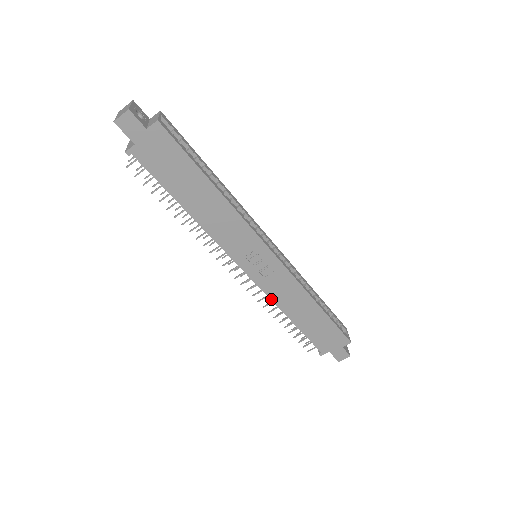
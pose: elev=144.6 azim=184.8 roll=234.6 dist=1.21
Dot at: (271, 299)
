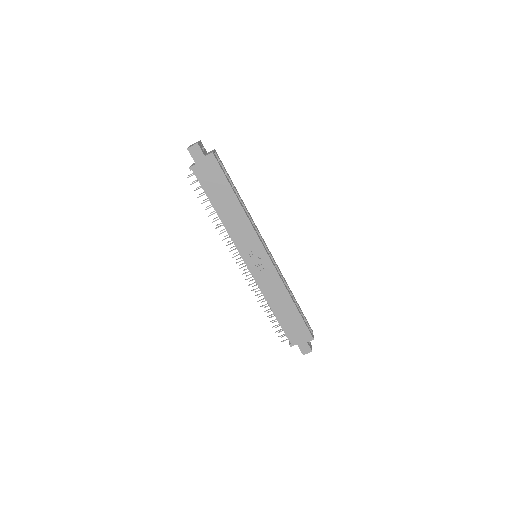
Dot at: (261, 290)
